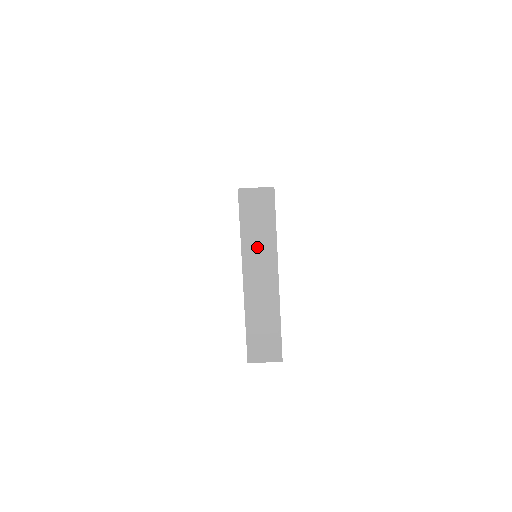
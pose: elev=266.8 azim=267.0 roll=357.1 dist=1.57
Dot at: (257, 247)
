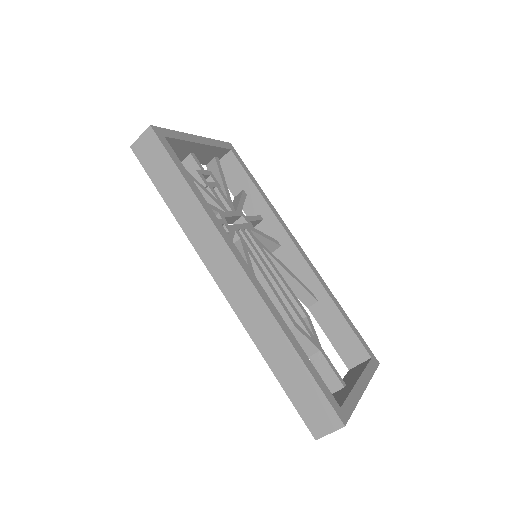
Dot at: occluded
